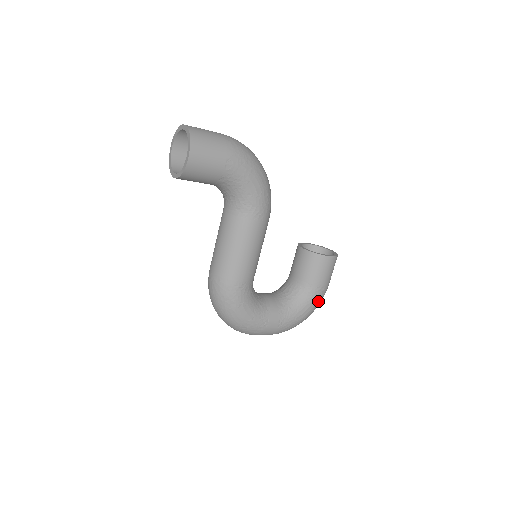
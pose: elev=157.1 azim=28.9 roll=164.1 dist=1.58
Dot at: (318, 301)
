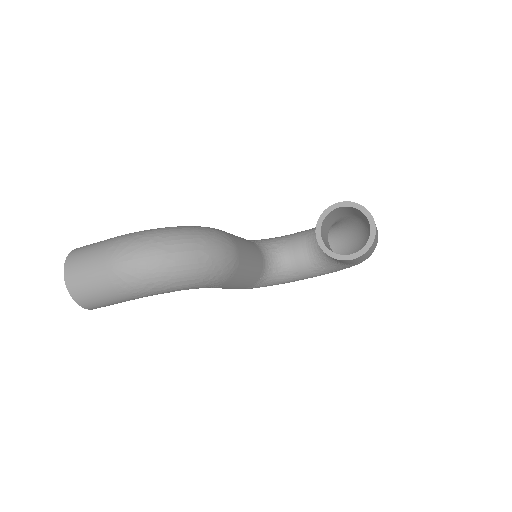
Dot at: (361, 262)
